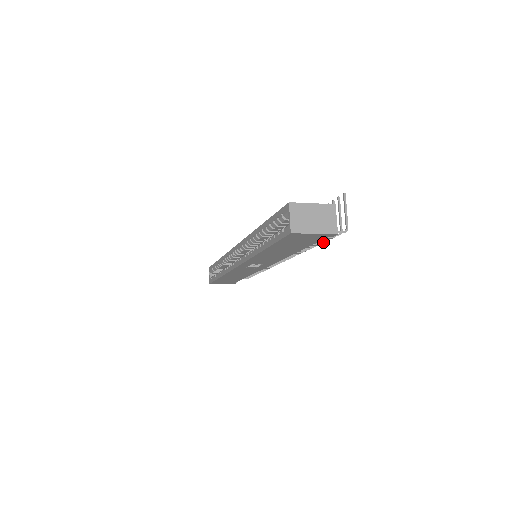
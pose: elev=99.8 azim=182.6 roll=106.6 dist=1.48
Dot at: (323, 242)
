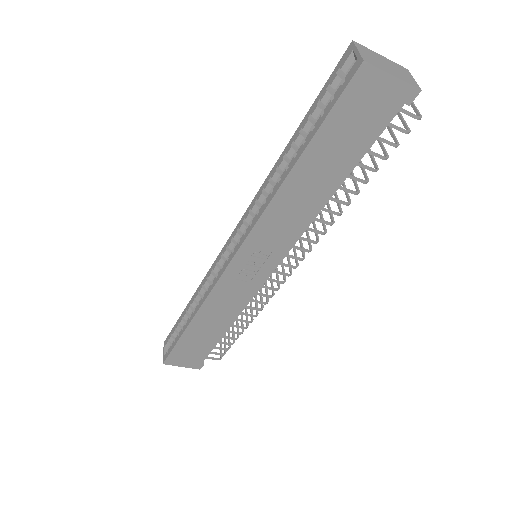
Dot at: (375, 169)
